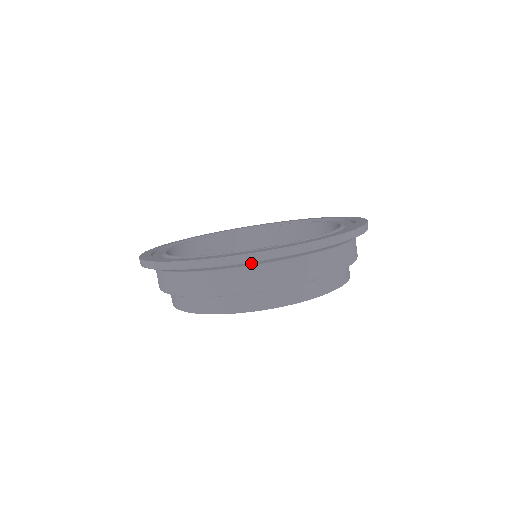
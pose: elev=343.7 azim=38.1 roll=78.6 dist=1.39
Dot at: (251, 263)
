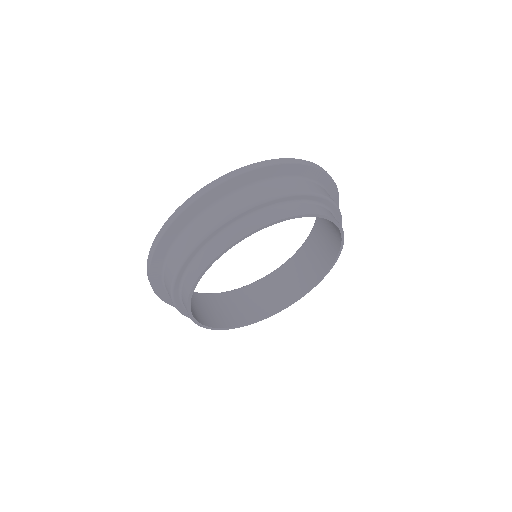
Dot at: (316, 173)
